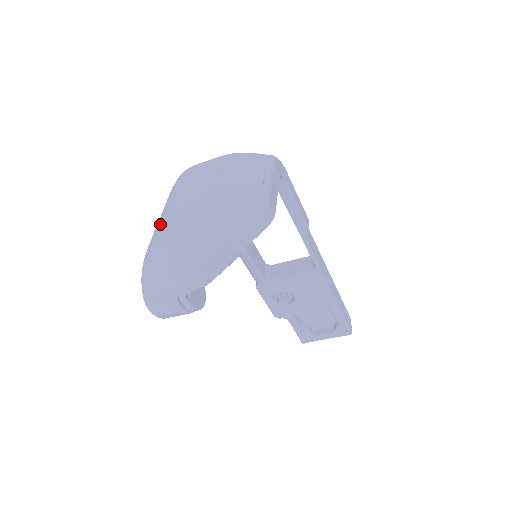
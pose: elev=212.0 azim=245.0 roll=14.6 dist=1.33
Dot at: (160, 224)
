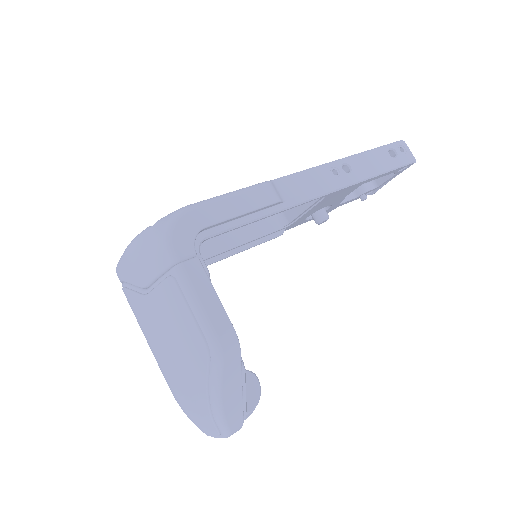
Dot at: (159, 367)
